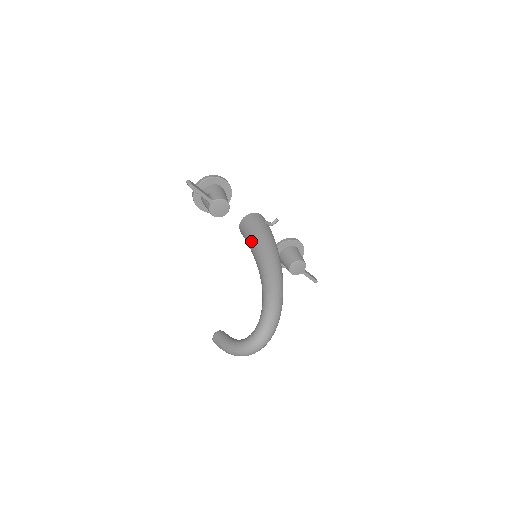
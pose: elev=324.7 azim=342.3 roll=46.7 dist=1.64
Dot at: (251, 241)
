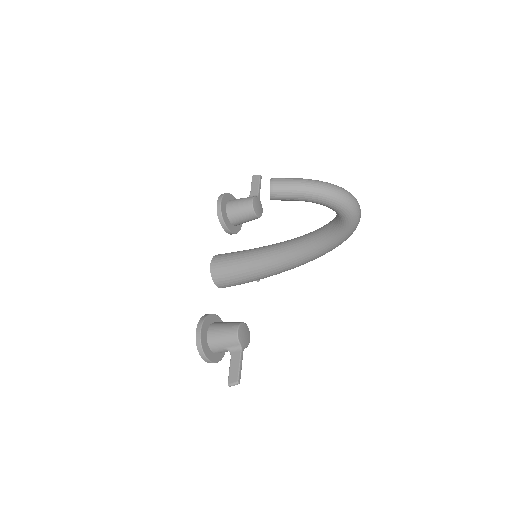
Dot at: occluded
